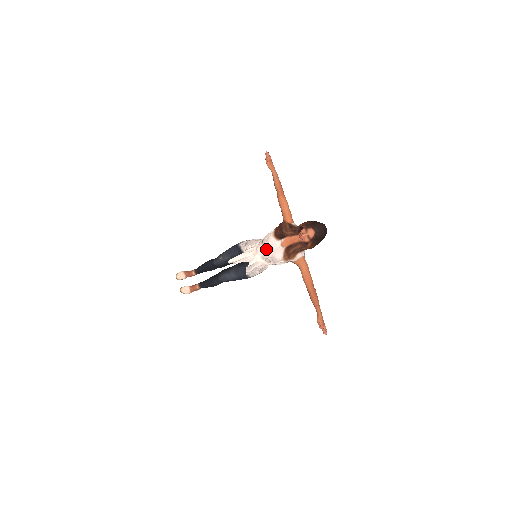
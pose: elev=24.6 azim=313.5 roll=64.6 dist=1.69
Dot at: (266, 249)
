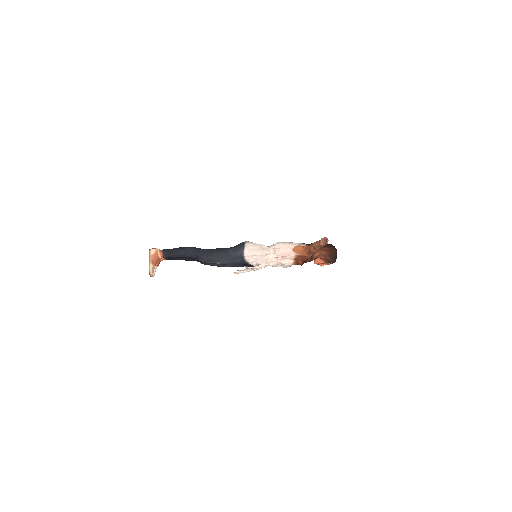
Dot at: (279, 266)
